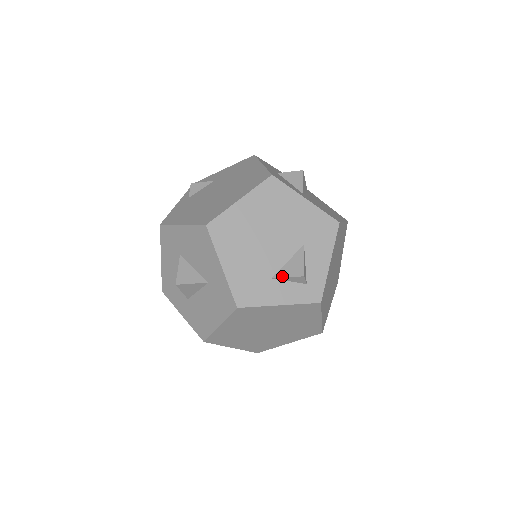
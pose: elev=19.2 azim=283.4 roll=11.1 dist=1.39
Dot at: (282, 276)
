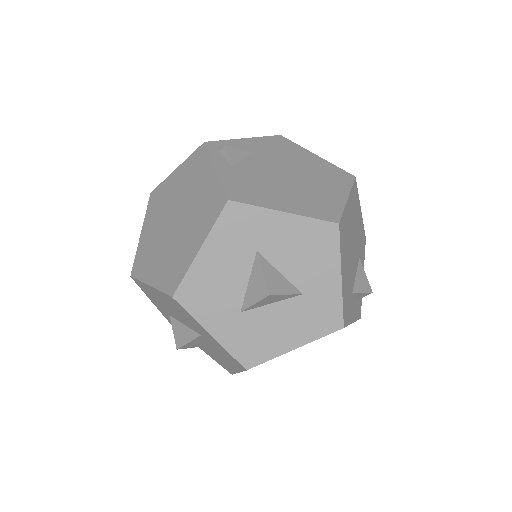
Dot at: (359, 291)
